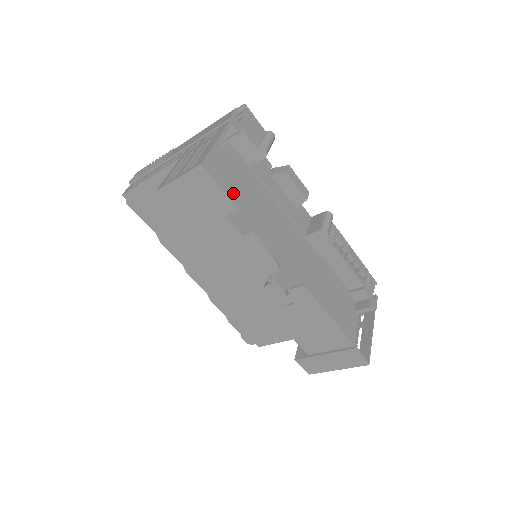
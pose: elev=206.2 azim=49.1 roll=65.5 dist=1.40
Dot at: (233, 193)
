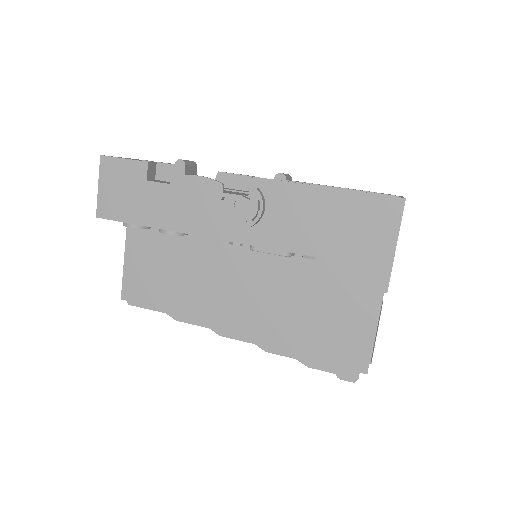
Dot at: occluded
